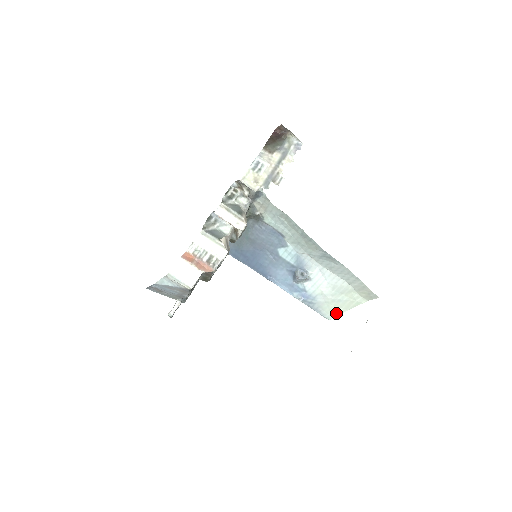
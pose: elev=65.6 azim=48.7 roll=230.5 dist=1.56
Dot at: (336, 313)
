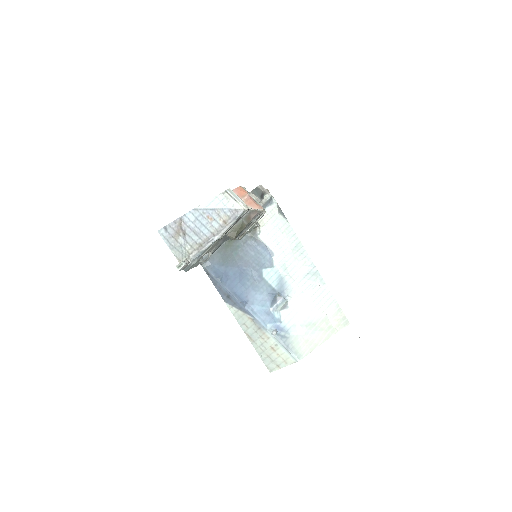
Dot at: (307, 350)
